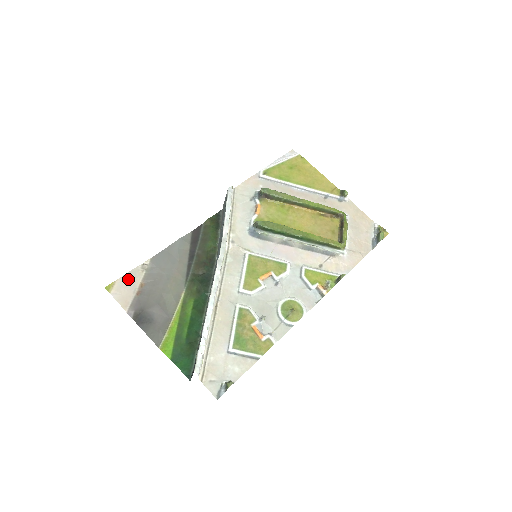
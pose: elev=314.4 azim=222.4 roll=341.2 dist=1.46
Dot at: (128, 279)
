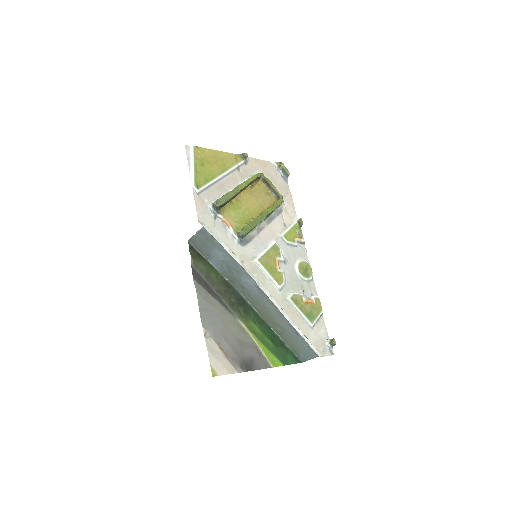
Dot at: (213, 355)
